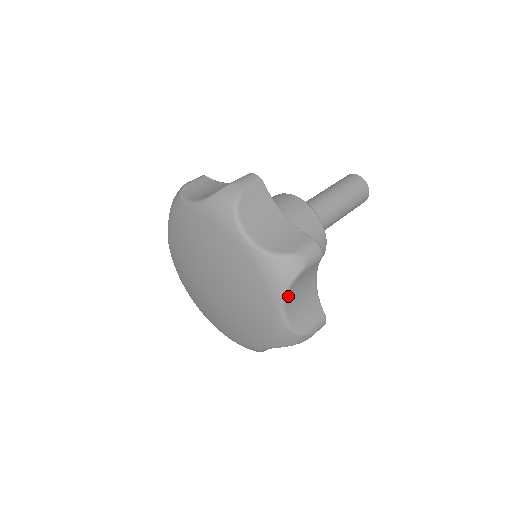
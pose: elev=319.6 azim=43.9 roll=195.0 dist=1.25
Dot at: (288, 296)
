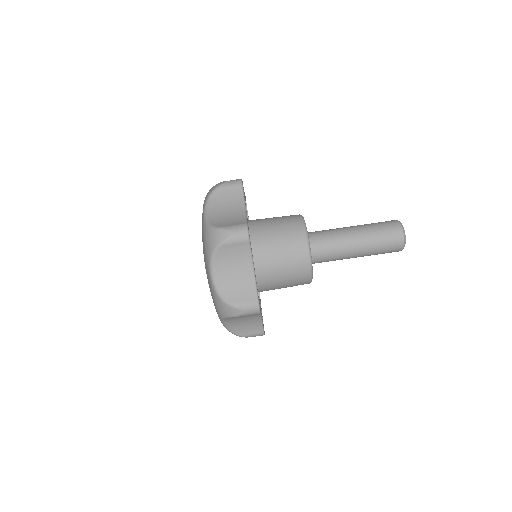
Dot at: (226, 319)
